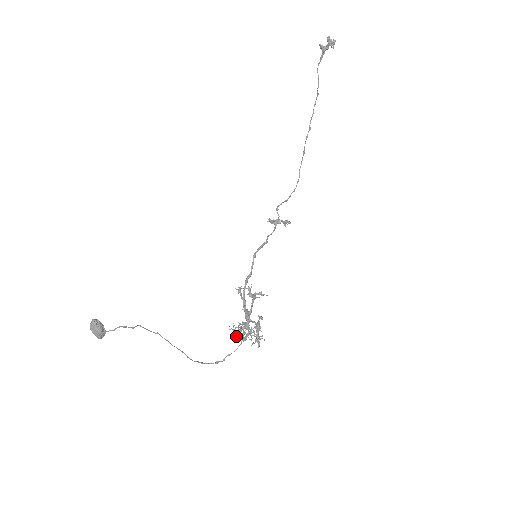
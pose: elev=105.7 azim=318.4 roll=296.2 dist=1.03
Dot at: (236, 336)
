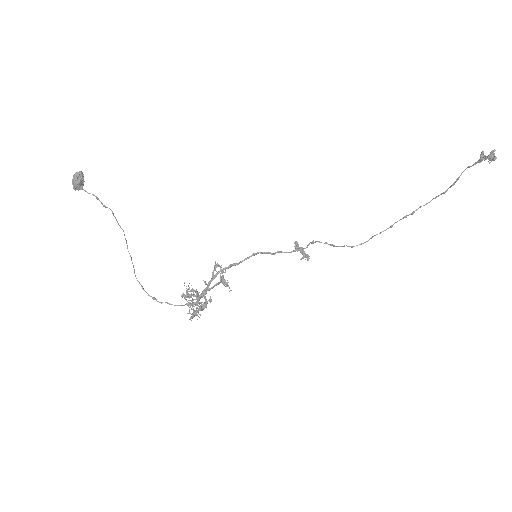
Dot at: (182, 294)
